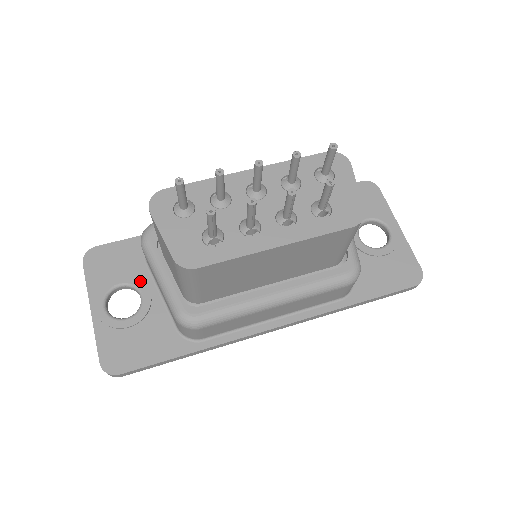
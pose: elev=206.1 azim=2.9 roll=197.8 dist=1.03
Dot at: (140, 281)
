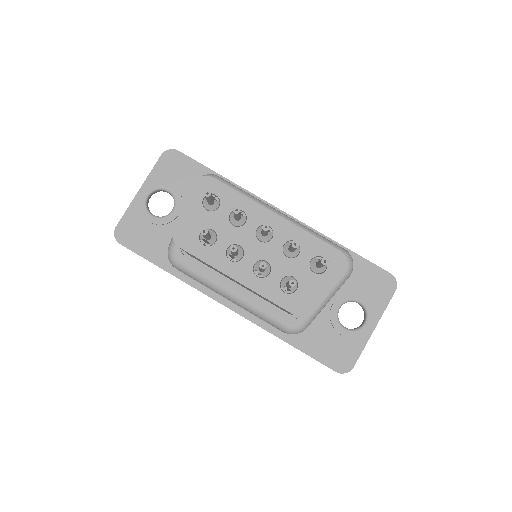
Dot at: (181, 200)
